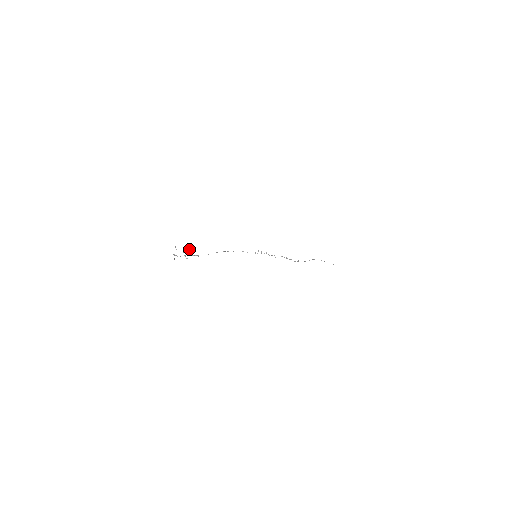
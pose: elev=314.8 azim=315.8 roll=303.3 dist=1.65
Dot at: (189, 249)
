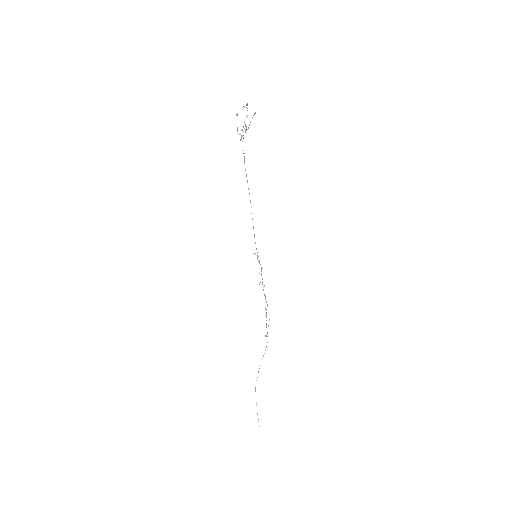
Dot at: (241, 136)
